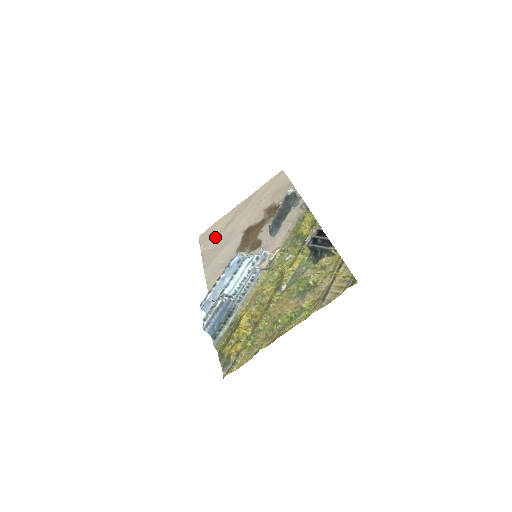
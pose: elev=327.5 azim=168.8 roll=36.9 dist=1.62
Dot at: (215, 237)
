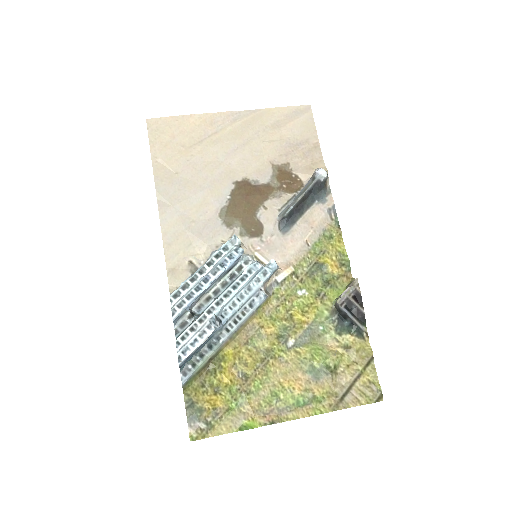
Dot at: (182, 151)
